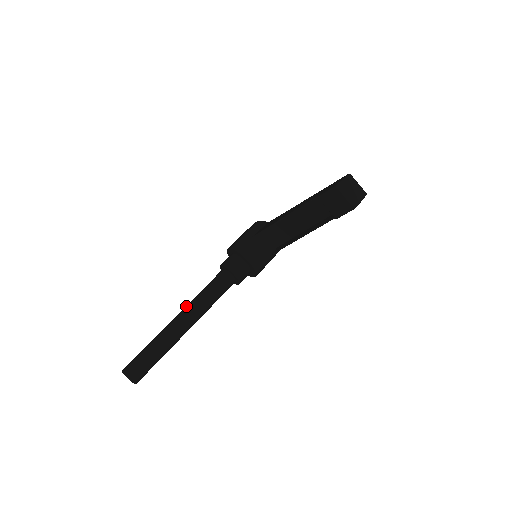
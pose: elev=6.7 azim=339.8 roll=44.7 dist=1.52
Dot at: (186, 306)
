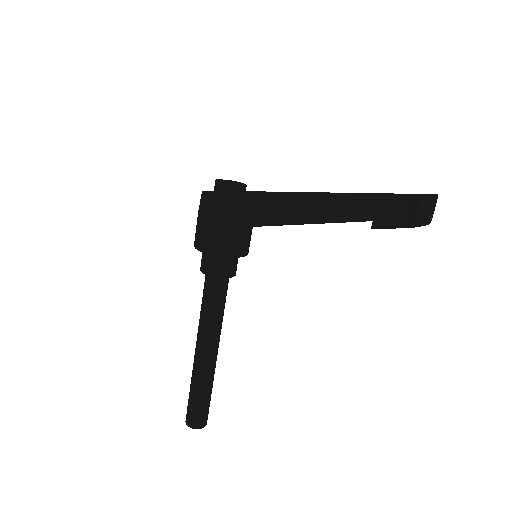
Dot at: (202, 339)
